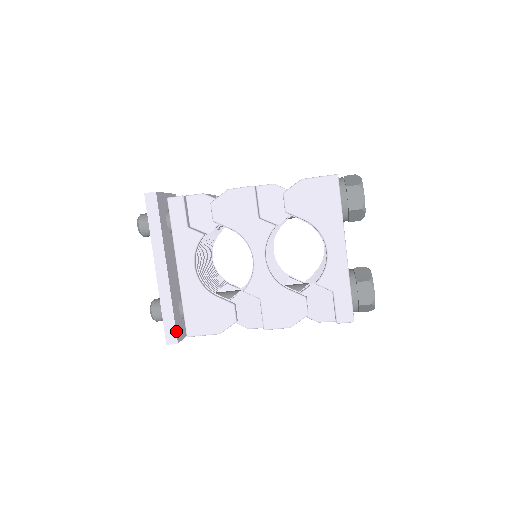
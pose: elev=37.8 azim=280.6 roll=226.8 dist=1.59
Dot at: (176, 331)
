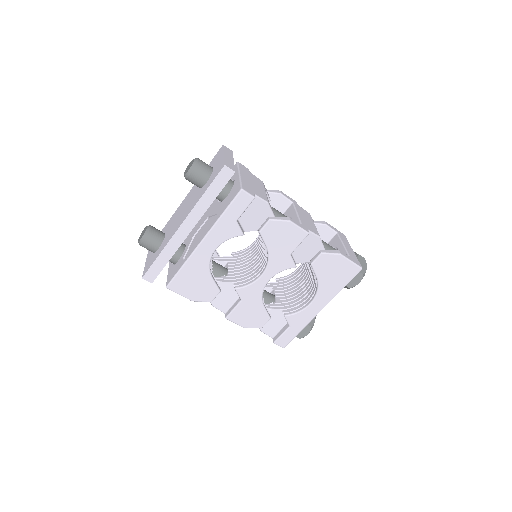
Dot at: occluded
